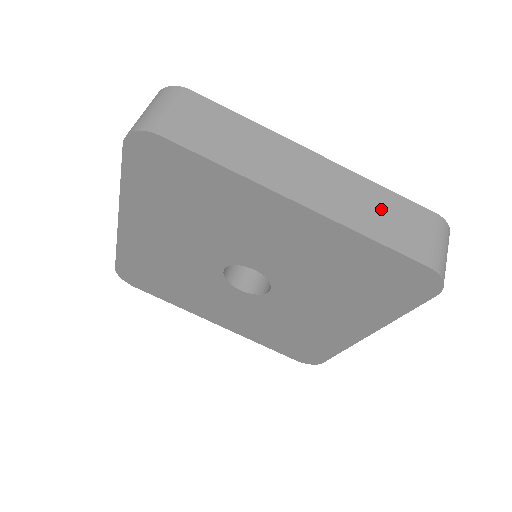
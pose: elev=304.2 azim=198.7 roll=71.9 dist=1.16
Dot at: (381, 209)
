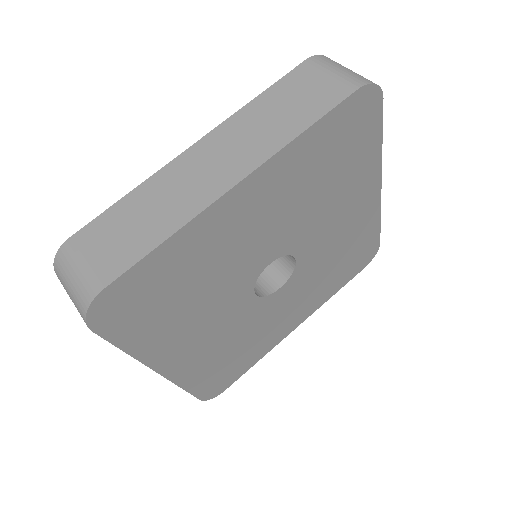
Dot at: occluded
